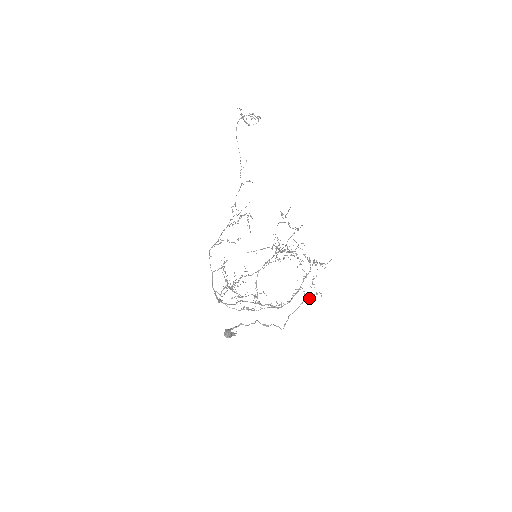
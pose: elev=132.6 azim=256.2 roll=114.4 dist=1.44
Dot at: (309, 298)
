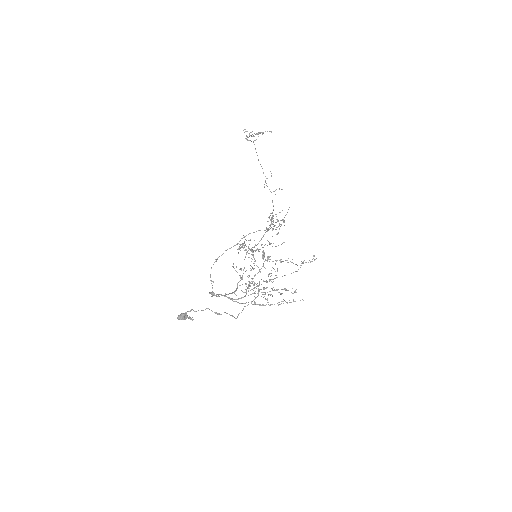
Dot at: occluded
